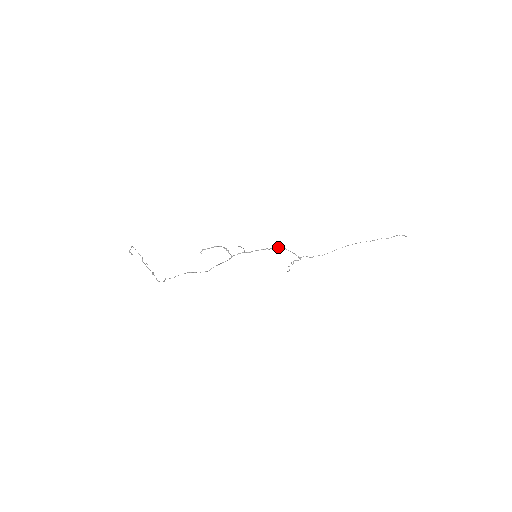
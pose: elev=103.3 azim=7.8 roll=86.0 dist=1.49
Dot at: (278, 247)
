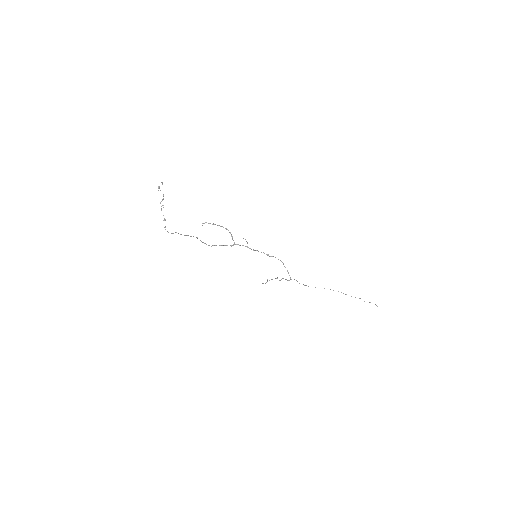
Dot at: (278, 259)
